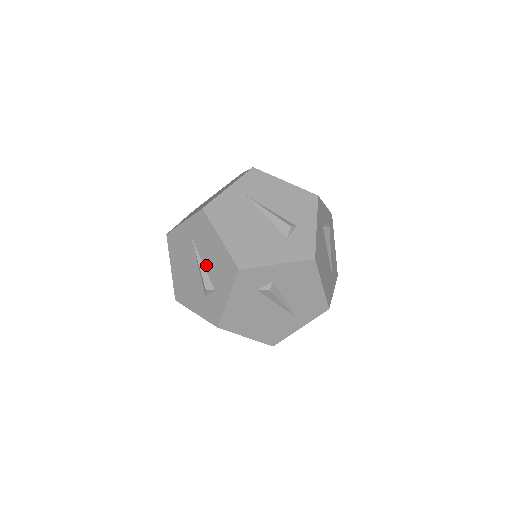
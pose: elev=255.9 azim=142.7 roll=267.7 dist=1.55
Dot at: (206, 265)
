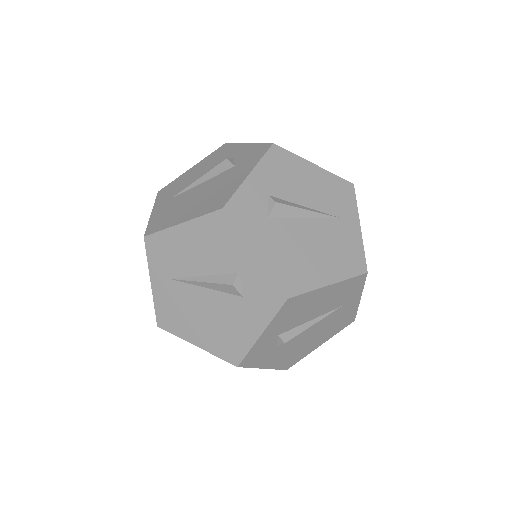
Dot at: (205, 271)
